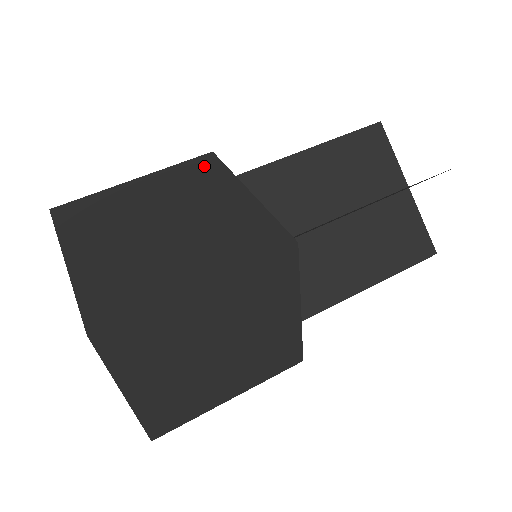
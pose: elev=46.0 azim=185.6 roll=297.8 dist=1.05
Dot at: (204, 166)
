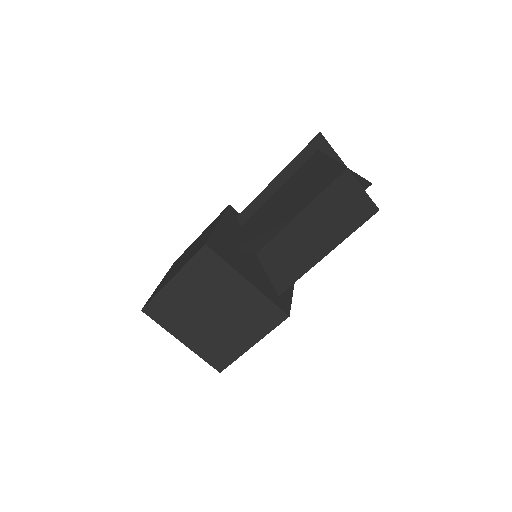
Dot at: occluded
